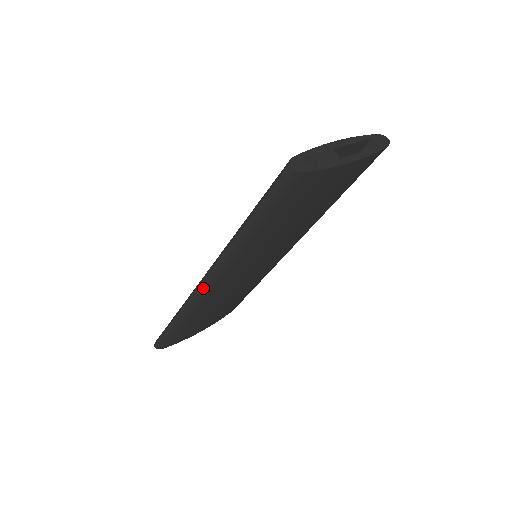
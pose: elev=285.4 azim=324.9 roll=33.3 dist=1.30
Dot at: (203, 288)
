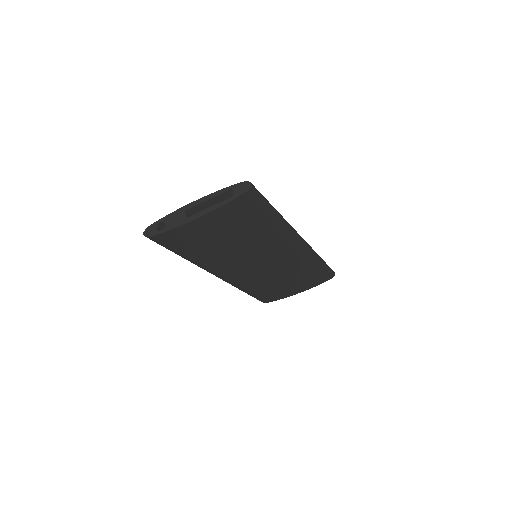
Dot at: occluded
